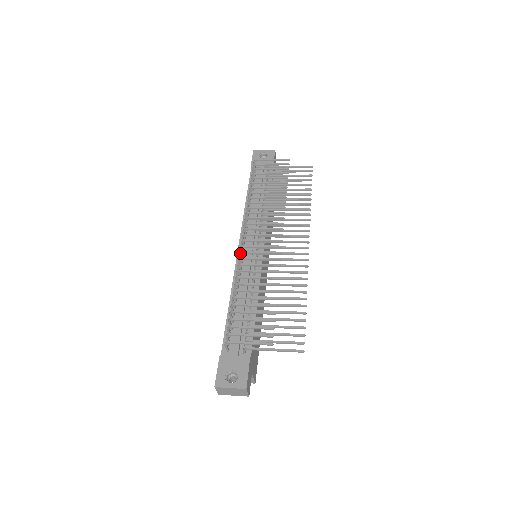
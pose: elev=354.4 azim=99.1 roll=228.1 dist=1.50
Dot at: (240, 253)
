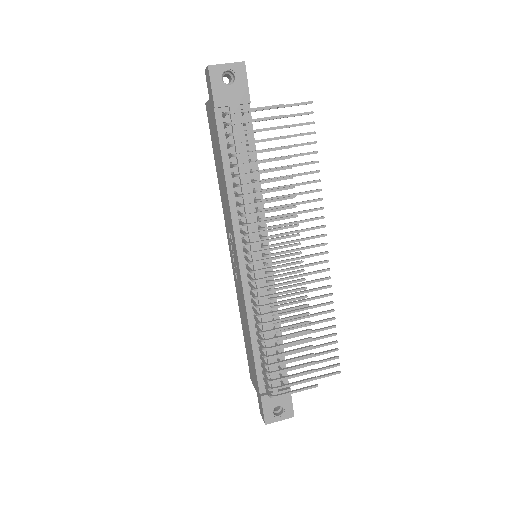
Dot at: (256, 290)
